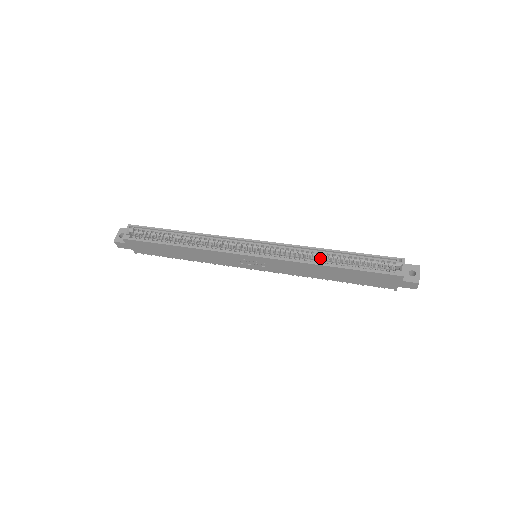
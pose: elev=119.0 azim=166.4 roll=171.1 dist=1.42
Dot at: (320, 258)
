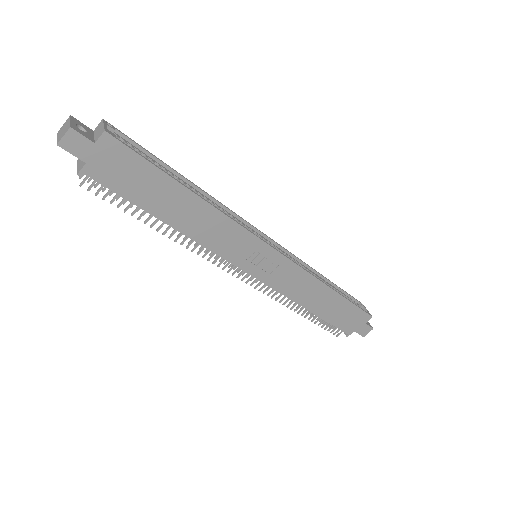
Dot at: occluded
